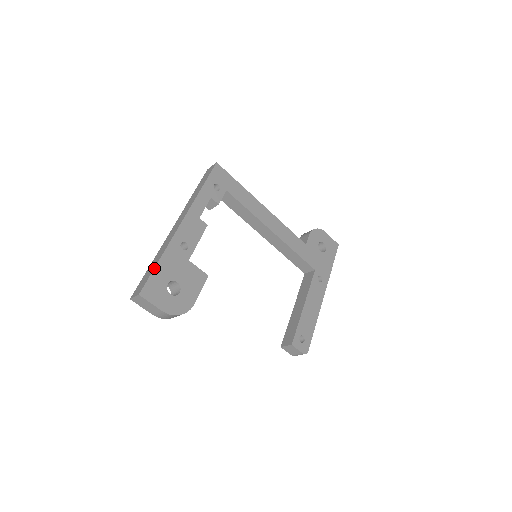
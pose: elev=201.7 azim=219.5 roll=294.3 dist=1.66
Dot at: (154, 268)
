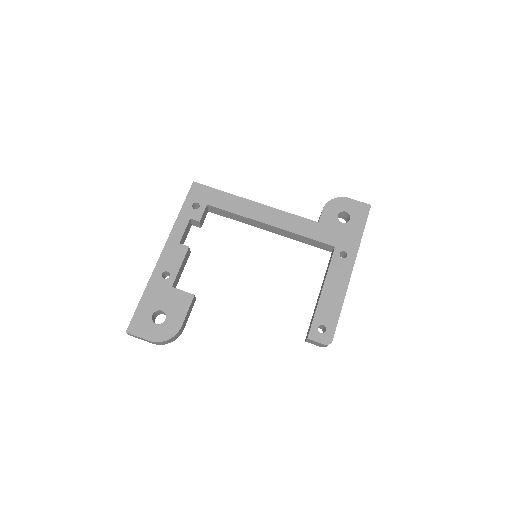
Dot at: (138, 305)
